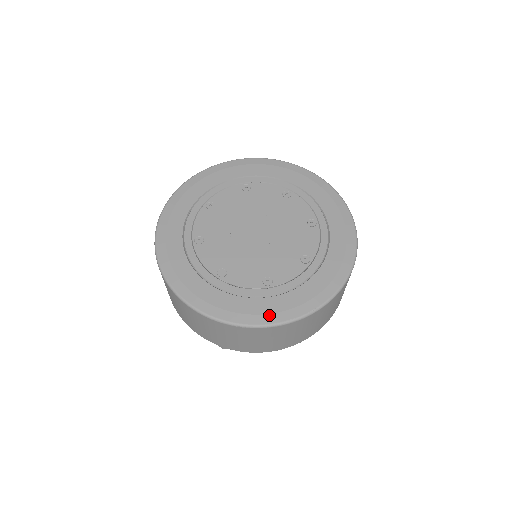
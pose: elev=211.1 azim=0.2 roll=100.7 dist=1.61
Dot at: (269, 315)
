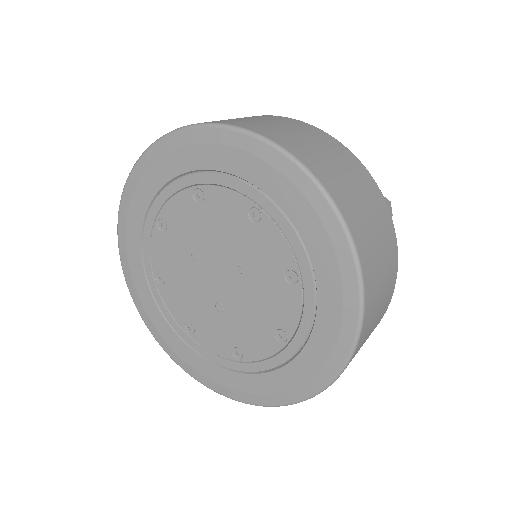
Dot at: (171, 349)
